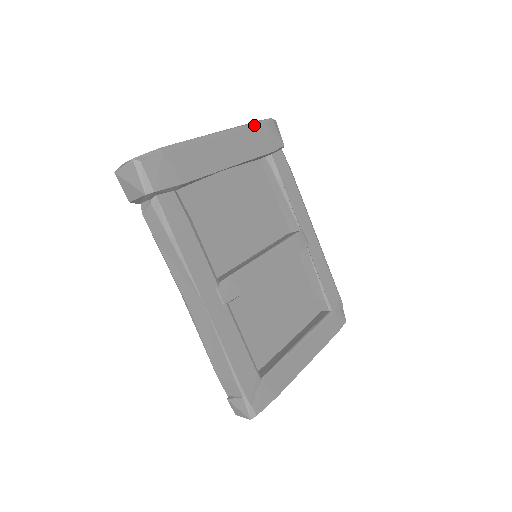
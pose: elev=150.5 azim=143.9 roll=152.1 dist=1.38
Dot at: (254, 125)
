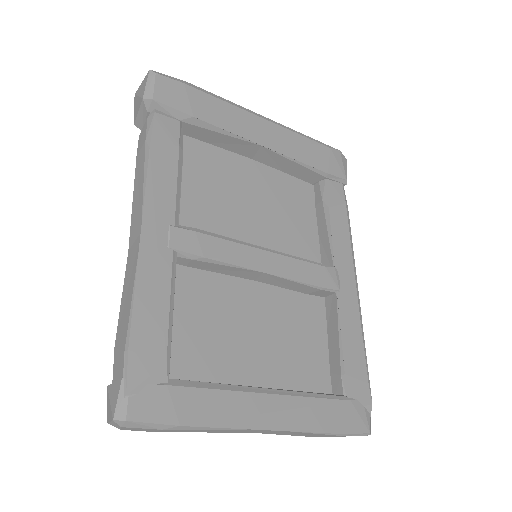
Dot at: (313, 140)
